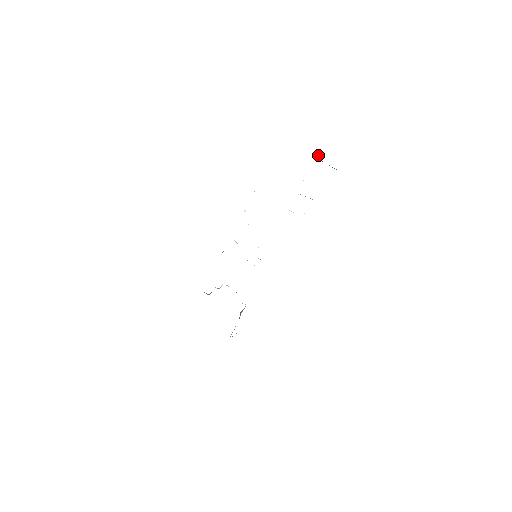
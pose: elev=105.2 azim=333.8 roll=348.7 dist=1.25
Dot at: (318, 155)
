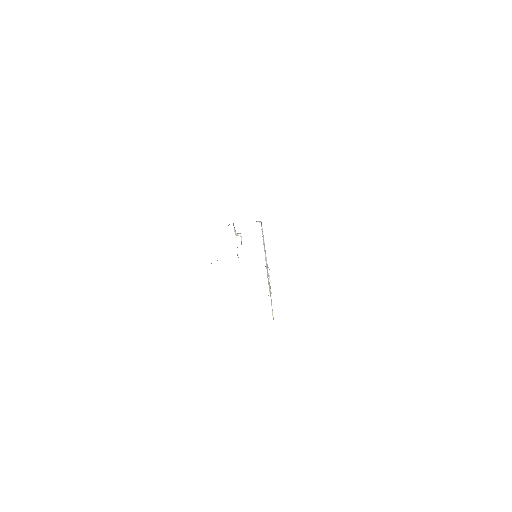
Dot at: occluded
